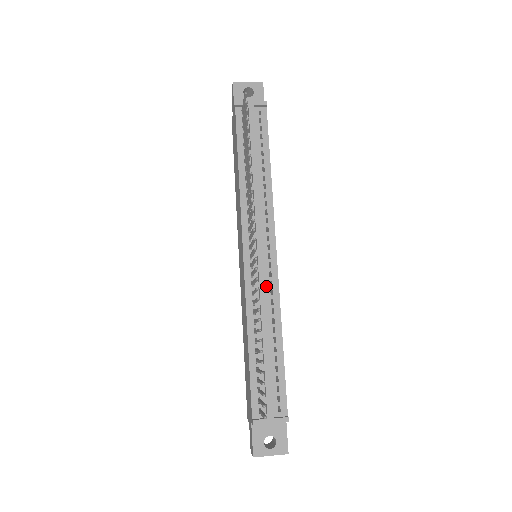
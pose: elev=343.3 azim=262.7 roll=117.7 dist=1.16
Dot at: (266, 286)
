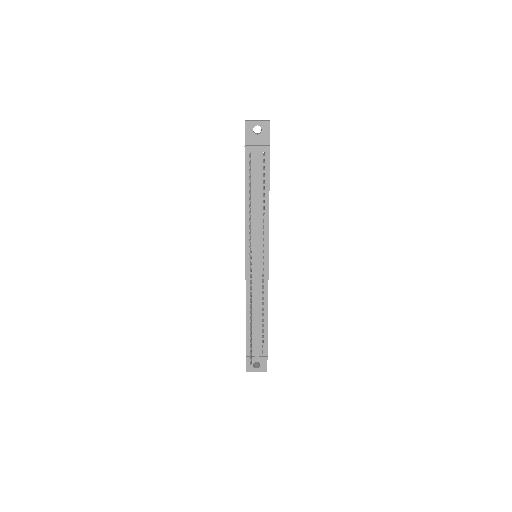
Dot at: (260, 283)
